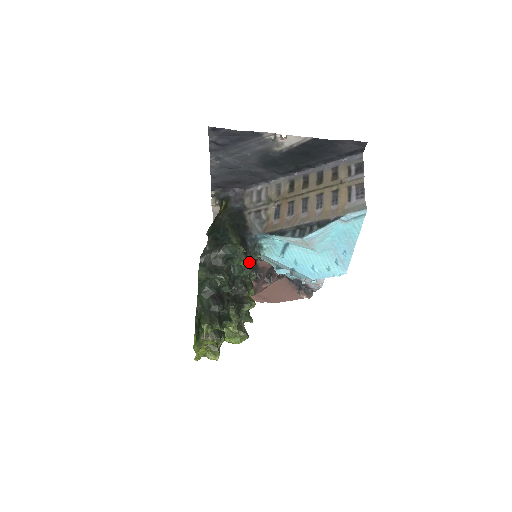
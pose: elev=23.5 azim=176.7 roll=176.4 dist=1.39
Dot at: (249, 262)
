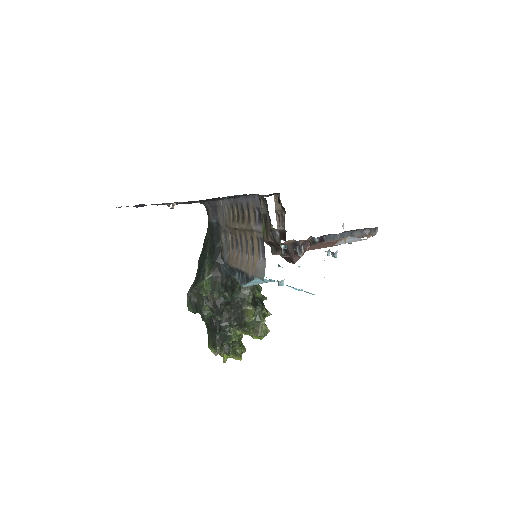
Dot at: (236, 280)
